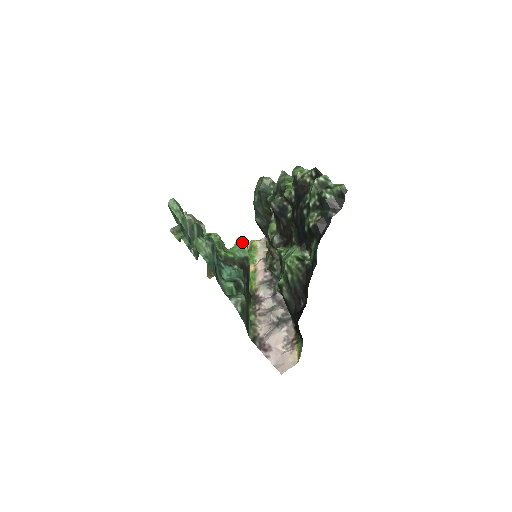
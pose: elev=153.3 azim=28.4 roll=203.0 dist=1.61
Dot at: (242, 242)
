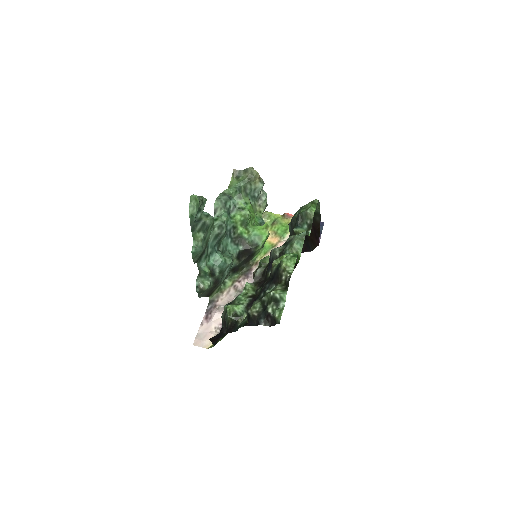
Dot at: (267, 230)
